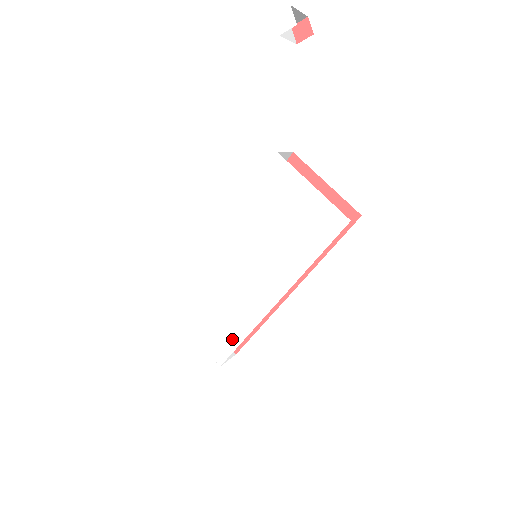
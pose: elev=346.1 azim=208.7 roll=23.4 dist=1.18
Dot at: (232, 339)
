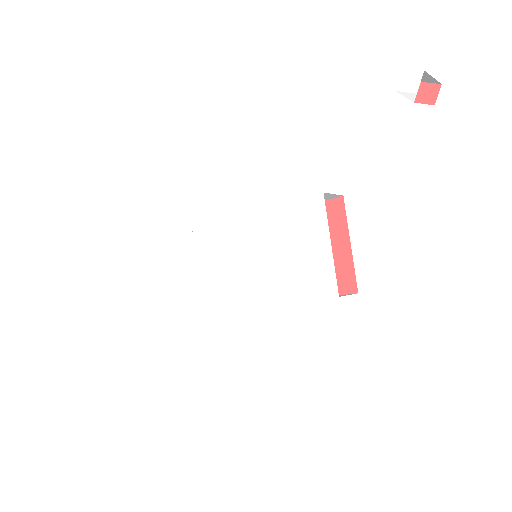
Dot at: (196, 304)
